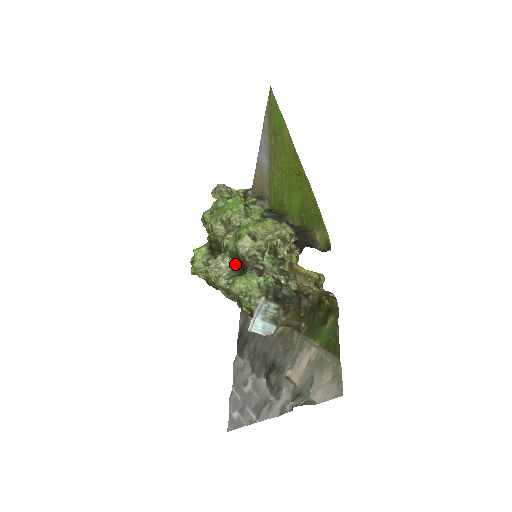
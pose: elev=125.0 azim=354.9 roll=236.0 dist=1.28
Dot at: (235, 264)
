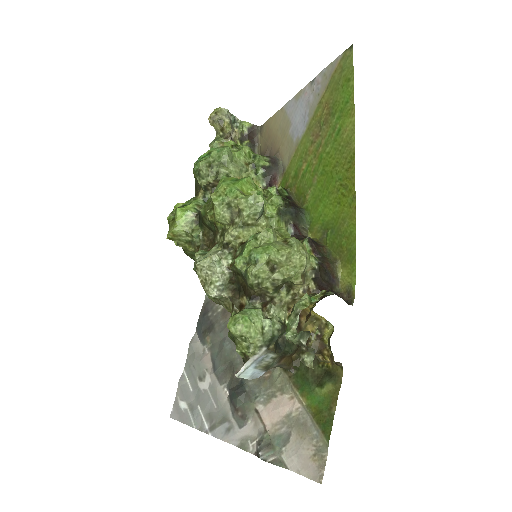
Dot at: (234, 274)
